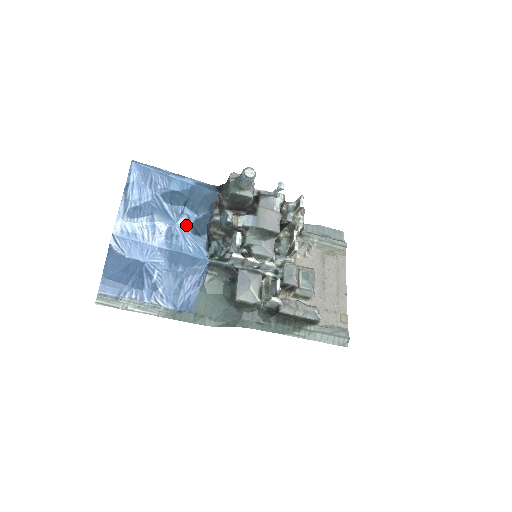
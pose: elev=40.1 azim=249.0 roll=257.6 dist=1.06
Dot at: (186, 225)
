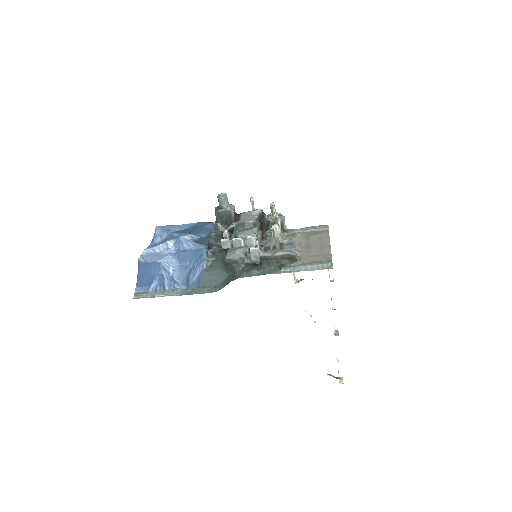
Dot at: (189, 239)
